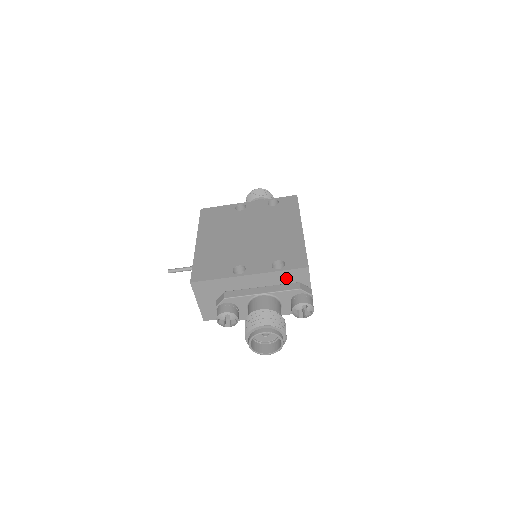
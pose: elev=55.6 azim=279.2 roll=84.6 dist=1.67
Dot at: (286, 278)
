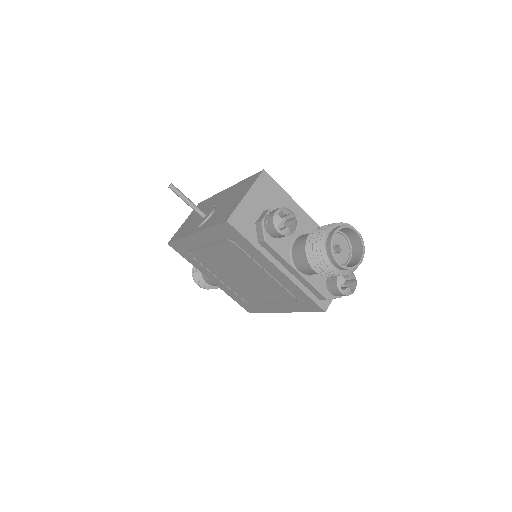
Dot at: occluded
